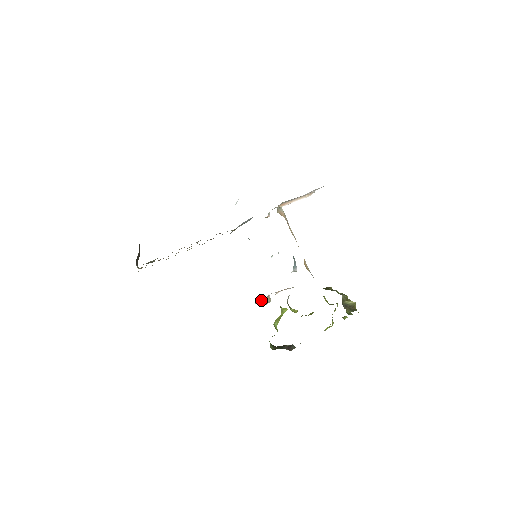
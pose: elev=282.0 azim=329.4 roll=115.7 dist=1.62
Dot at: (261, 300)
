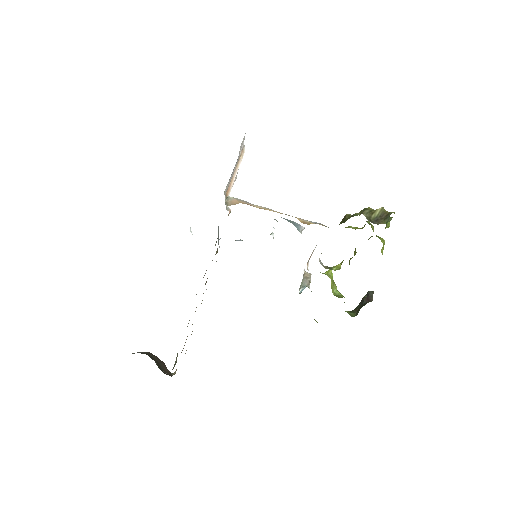
Dot at: (302, 284)
